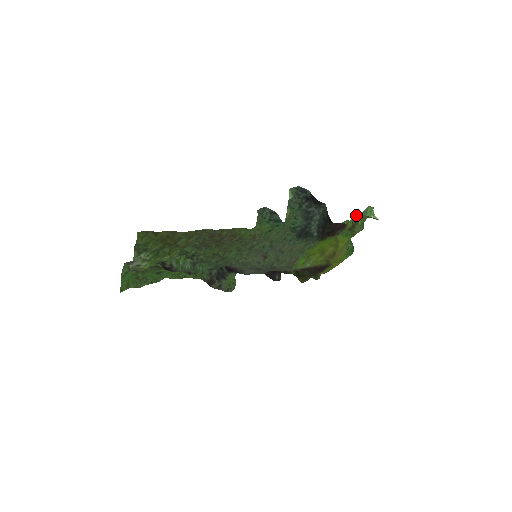
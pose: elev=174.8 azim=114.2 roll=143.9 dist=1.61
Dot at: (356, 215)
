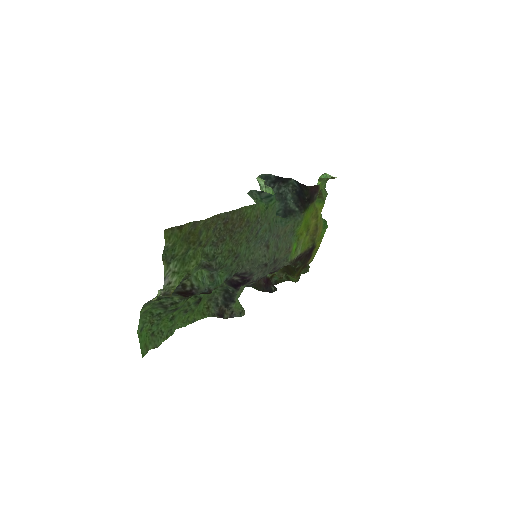
Dot at: (319, 180)
